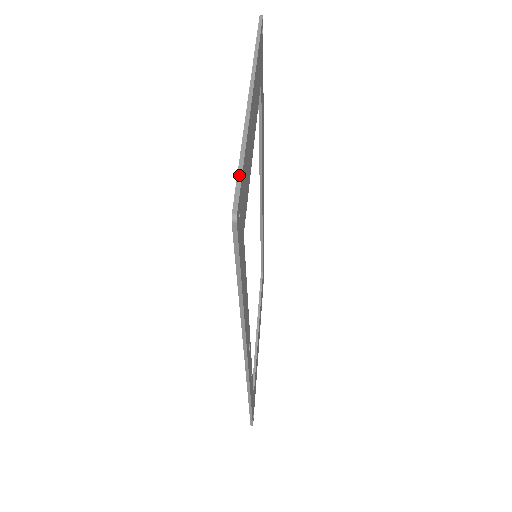
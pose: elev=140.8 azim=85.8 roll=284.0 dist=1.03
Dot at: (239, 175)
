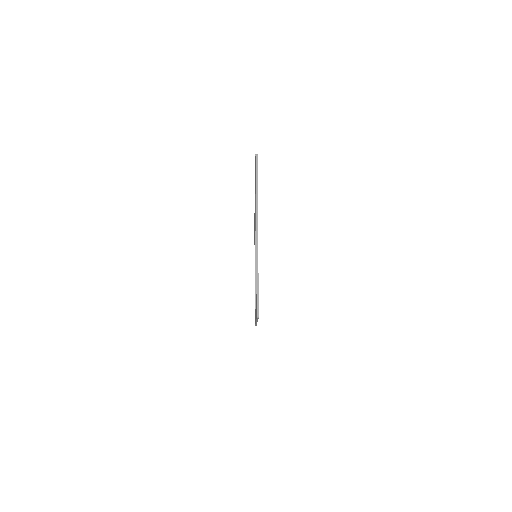
Dot at: (257, 293)
